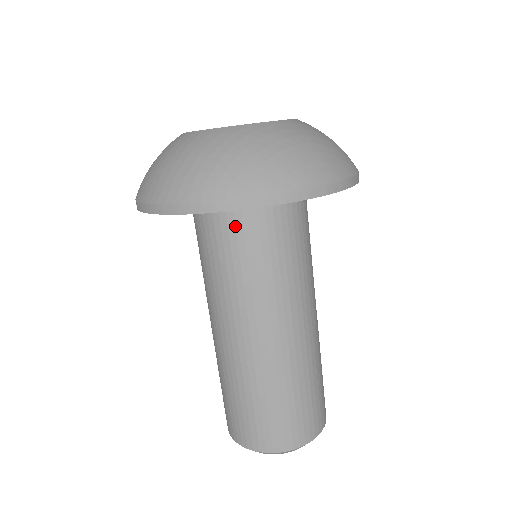
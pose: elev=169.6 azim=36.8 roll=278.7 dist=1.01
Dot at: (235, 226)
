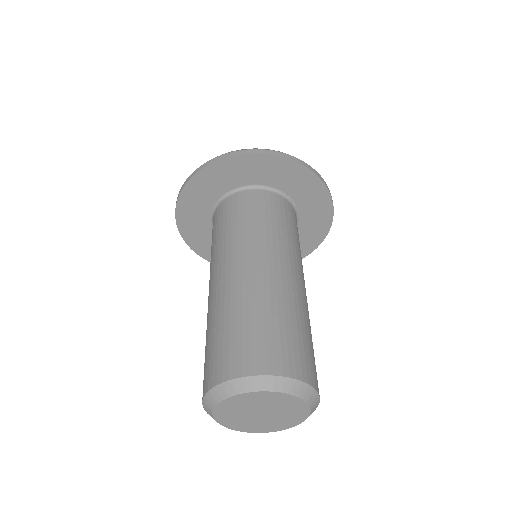
Dot at: (284, 206)
